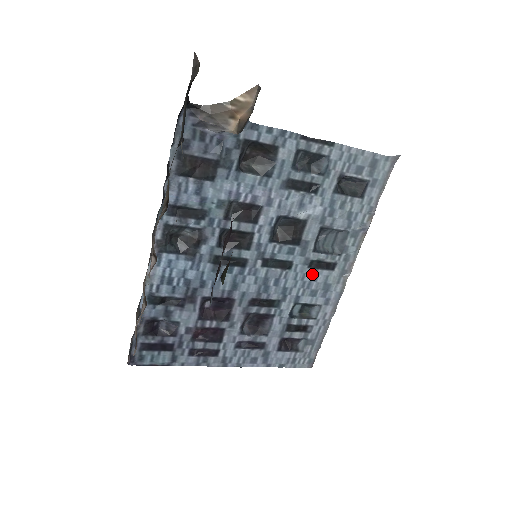
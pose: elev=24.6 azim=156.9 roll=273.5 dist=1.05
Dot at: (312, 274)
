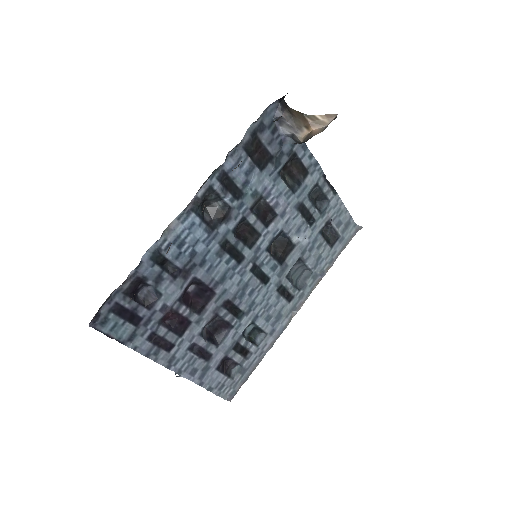
Dot at: (276, 298)
